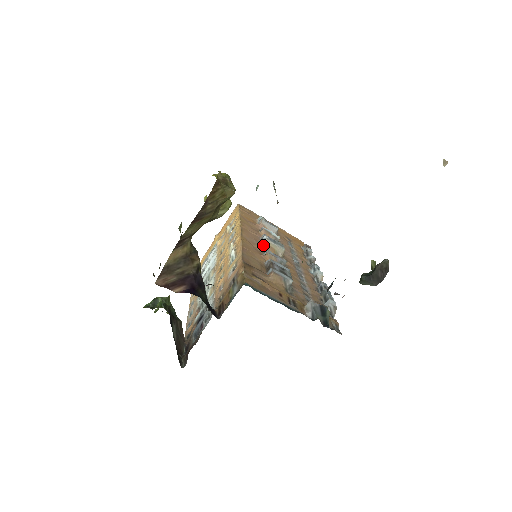
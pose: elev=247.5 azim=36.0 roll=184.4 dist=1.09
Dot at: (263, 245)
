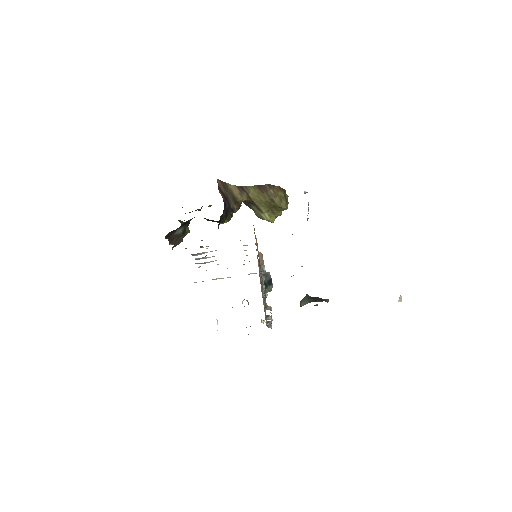
Dot at: occluded
